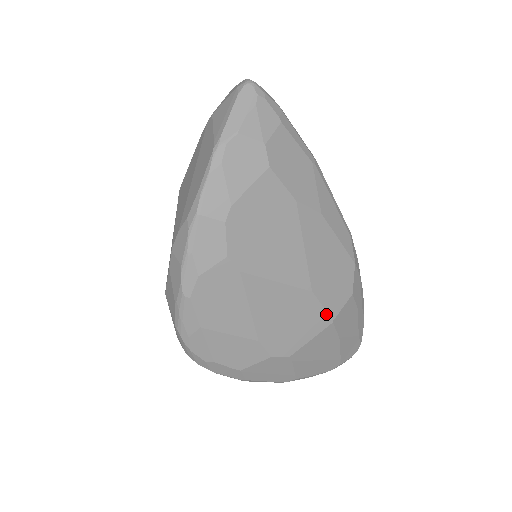
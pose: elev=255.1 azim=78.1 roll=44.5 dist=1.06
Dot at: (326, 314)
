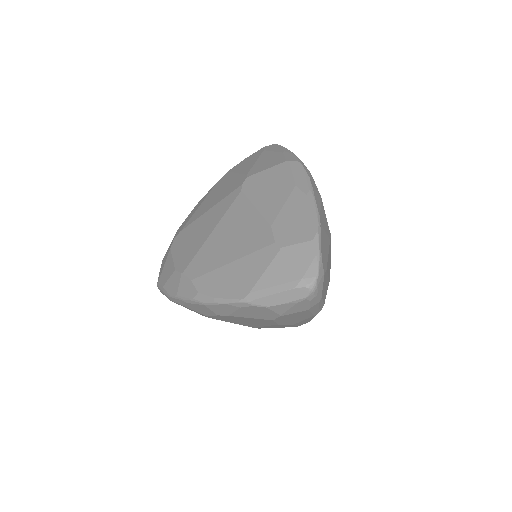
Dot at: occluded
